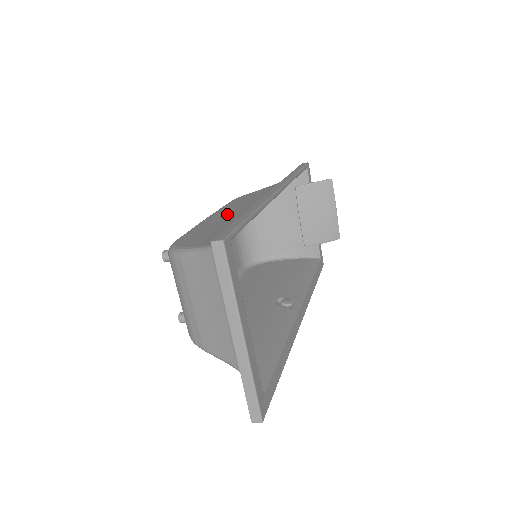
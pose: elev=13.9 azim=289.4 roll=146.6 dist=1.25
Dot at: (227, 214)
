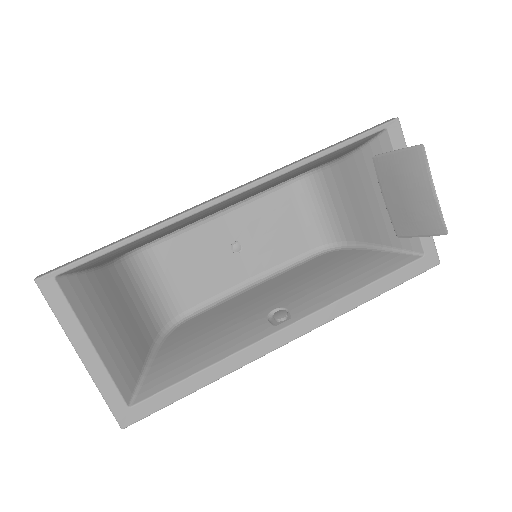
Dot at: occluded
